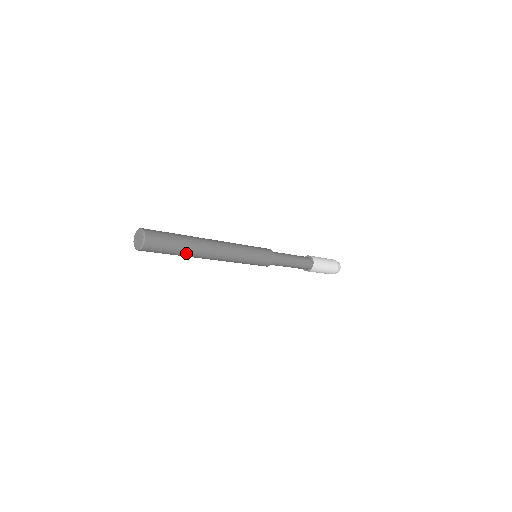
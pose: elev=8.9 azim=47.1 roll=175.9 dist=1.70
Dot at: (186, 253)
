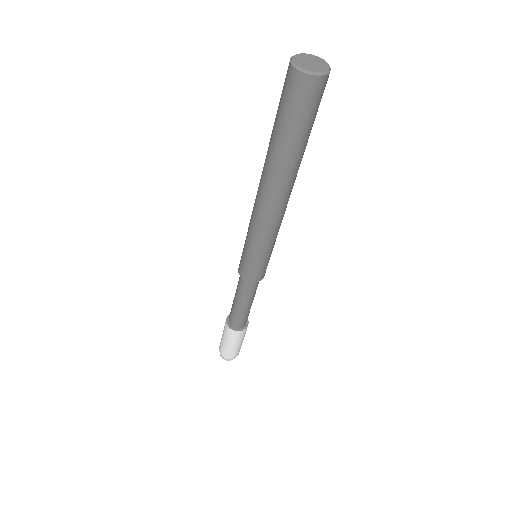
Dot at: (298, 155)
